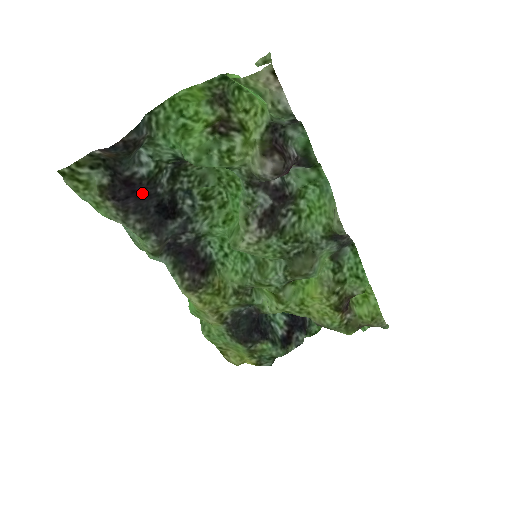
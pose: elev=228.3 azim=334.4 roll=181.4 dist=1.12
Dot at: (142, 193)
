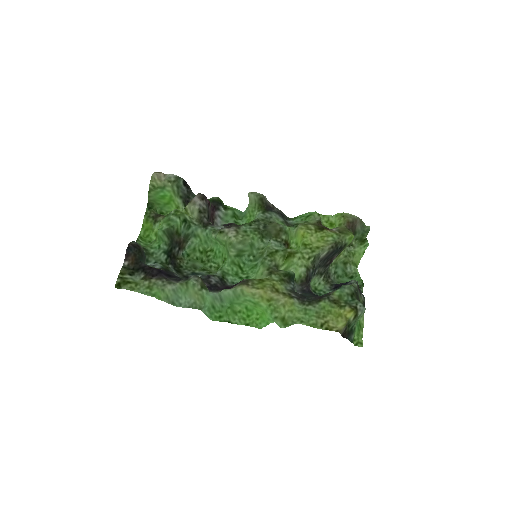
Dot at: (167, 274)
